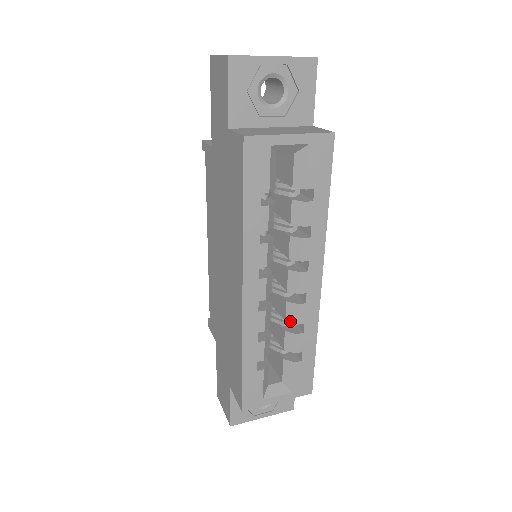
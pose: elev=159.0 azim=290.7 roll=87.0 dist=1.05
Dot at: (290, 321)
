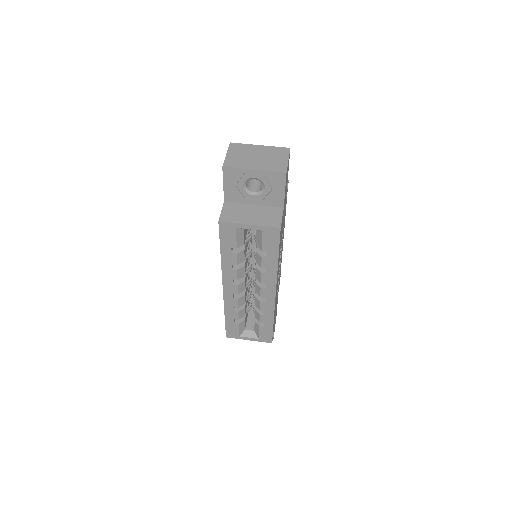
Dot at: (257, 306)
